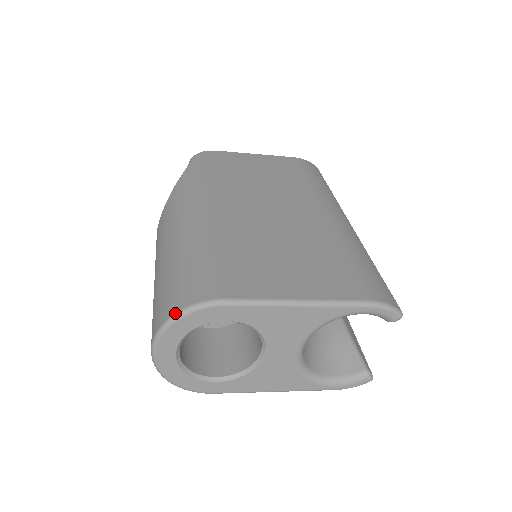
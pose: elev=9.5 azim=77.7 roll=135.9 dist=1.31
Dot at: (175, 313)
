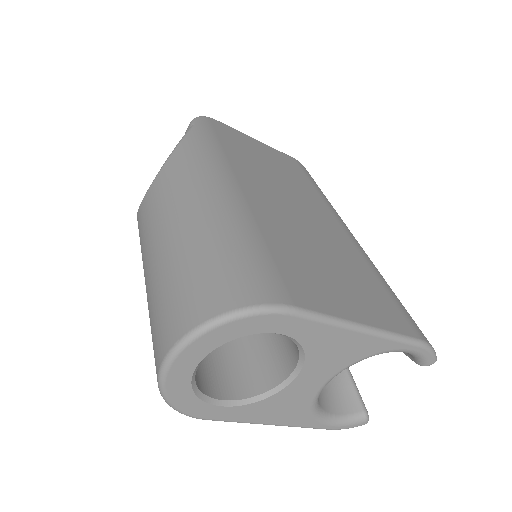
Dot at: (227, 312)
